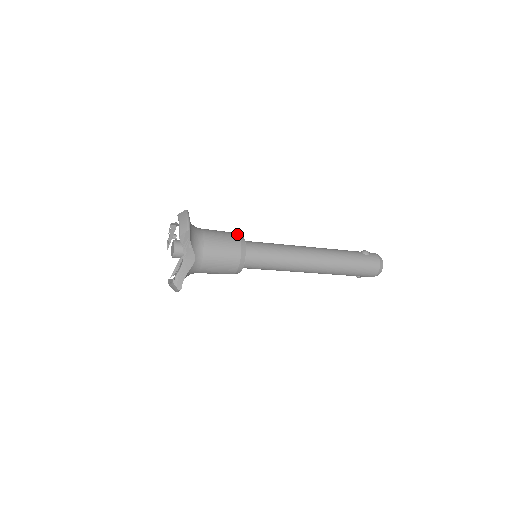
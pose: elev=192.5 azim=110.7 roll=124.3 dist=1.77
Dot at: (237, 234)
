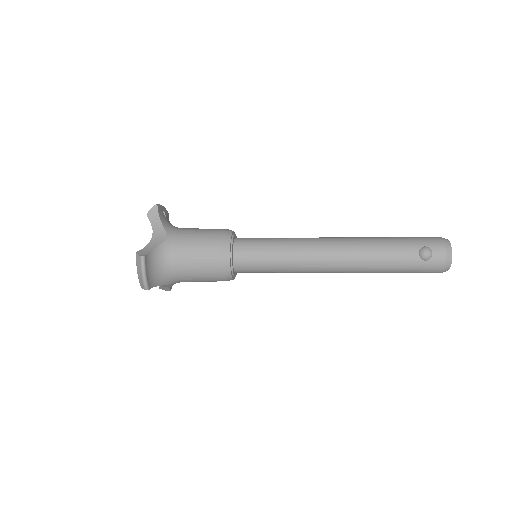
Dot at: (221, 253)
